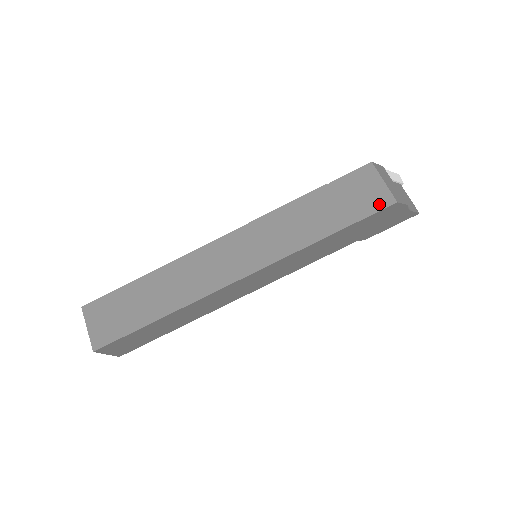
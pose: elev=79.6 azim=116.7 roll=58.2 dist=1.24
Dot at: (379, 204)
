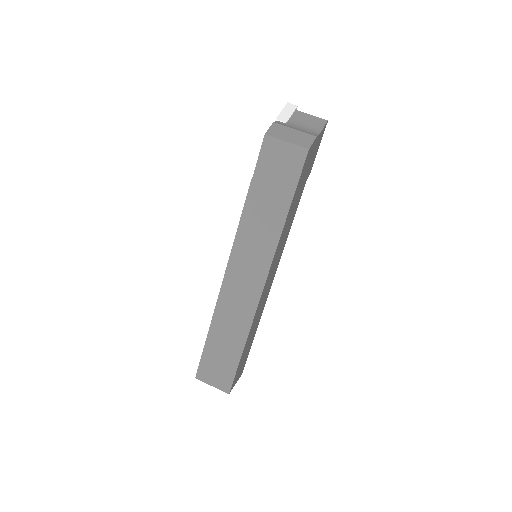
Dot at: (298, 162)
